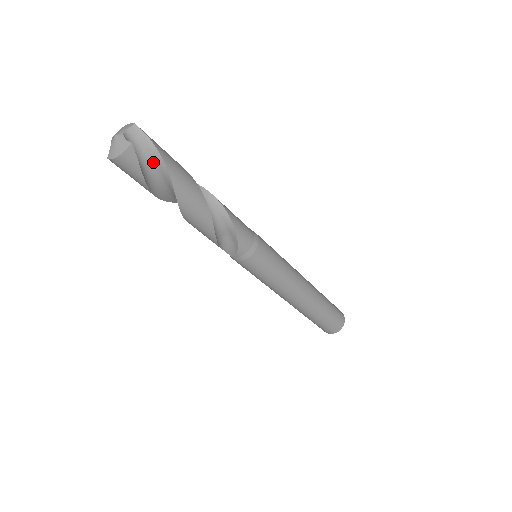
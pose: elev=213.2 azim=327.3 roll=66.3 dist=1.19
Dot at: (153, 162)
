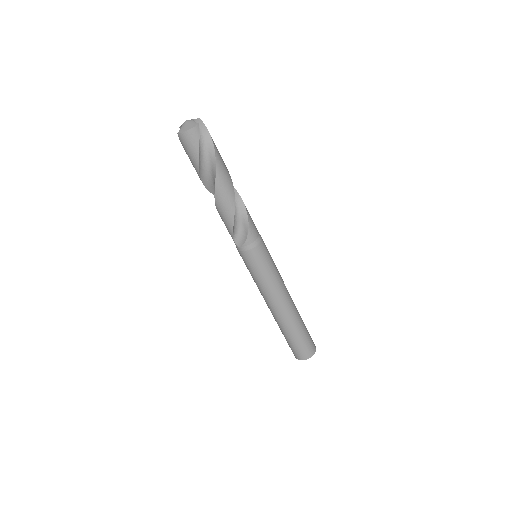
Dot at: (206, 146)
